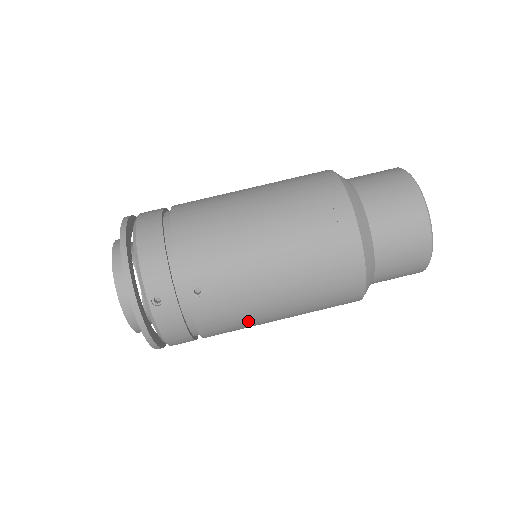
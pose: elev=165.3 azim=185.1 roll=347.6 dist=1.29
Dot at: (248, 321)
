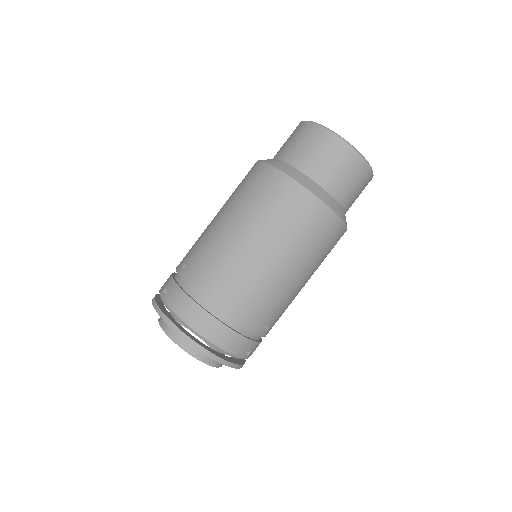
Dot at: (230, 264)
